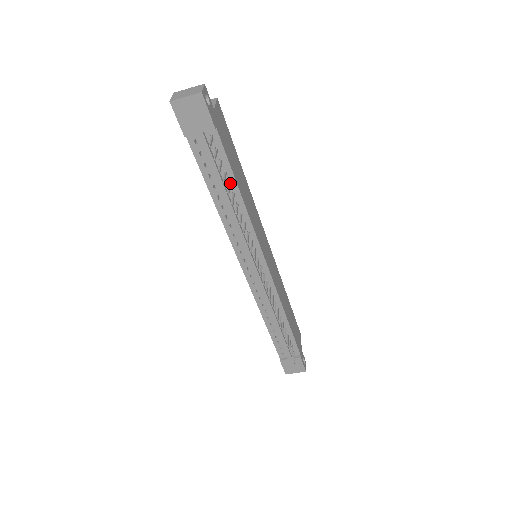
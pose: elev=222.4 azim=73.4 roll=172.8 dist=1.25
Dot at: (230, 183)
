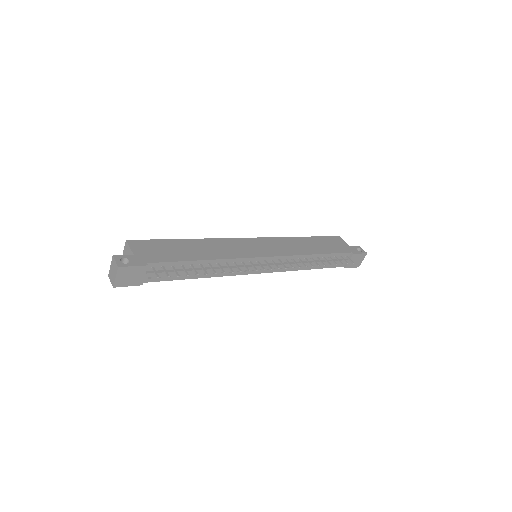
Dot at: (191, 265)
